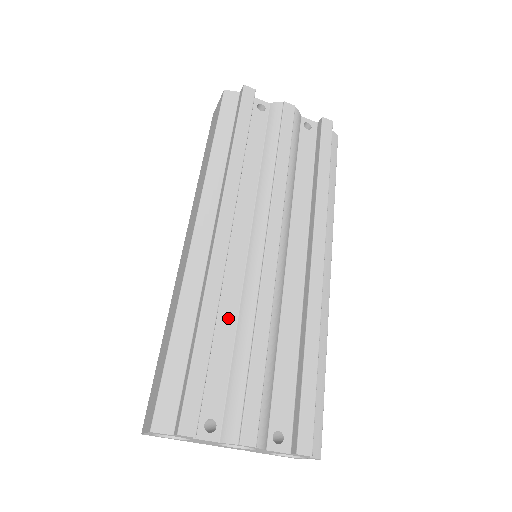
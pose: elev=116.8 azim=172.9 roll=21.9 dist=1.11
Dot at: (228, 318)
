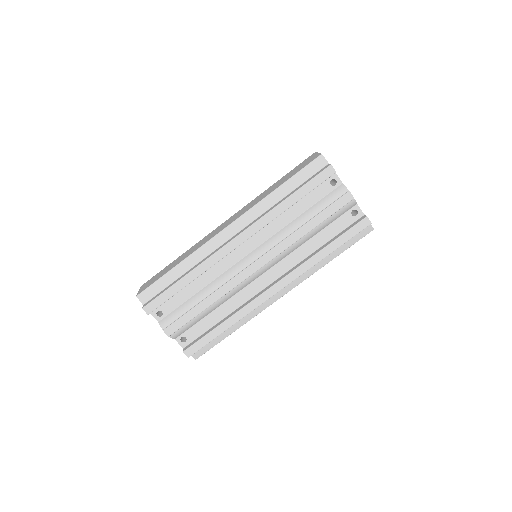
Dot at: (204, 281)
